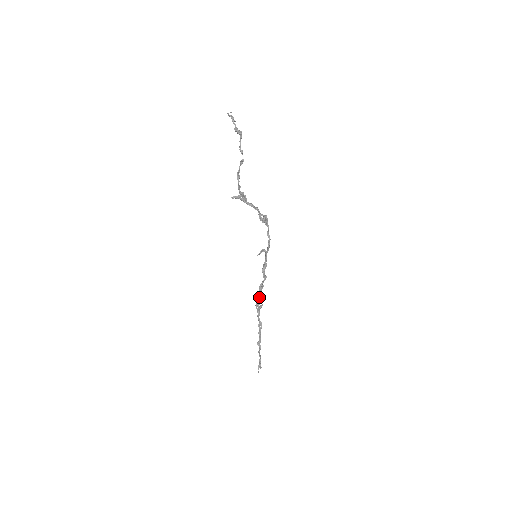
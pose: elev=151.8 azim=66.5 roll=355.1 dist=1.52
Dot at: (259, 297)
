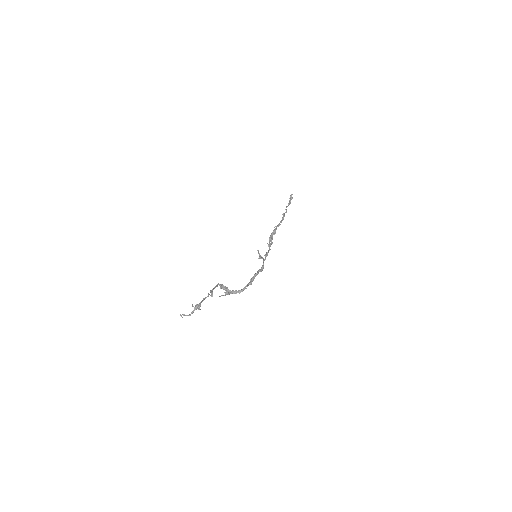
Dot at: (271, 241)
